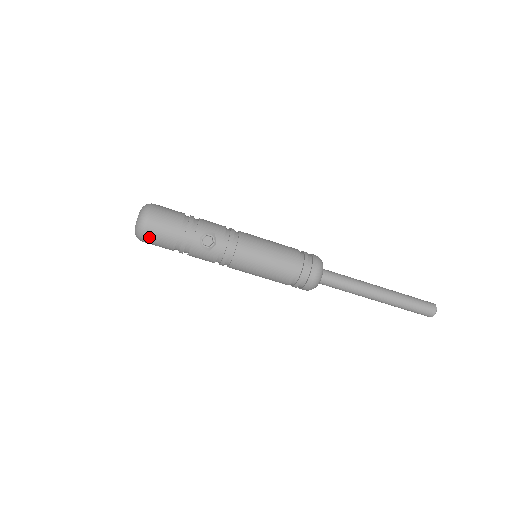
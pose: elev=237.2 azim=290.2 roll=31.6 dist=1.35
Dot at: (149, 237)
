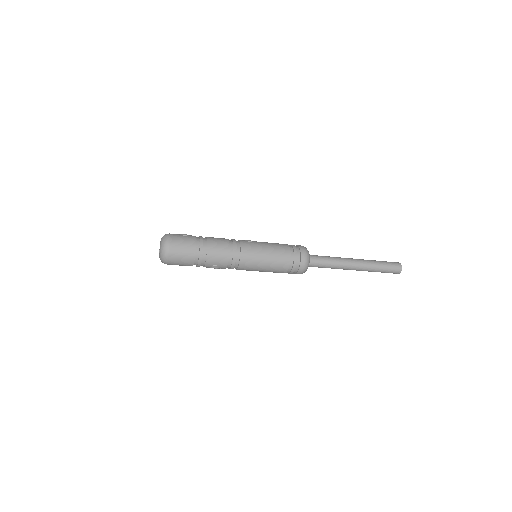
Dot at: occluded
